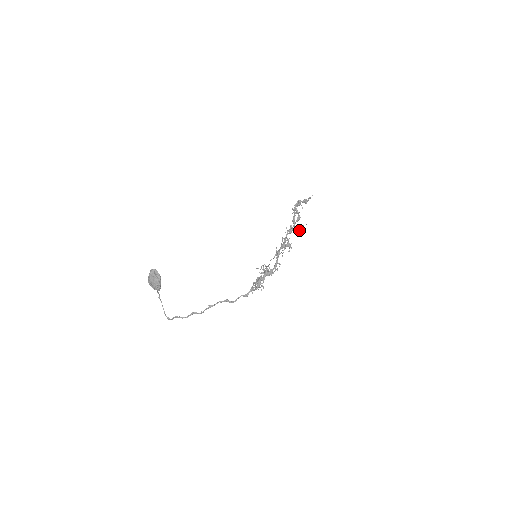
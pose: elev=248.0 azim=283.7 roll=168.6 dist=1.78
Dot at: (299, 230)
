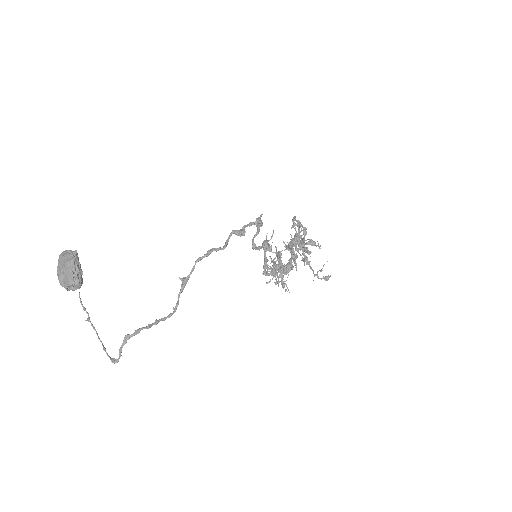
Dot at: occluded
